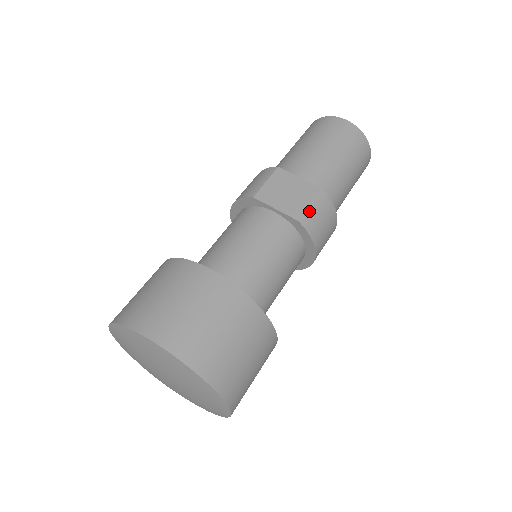
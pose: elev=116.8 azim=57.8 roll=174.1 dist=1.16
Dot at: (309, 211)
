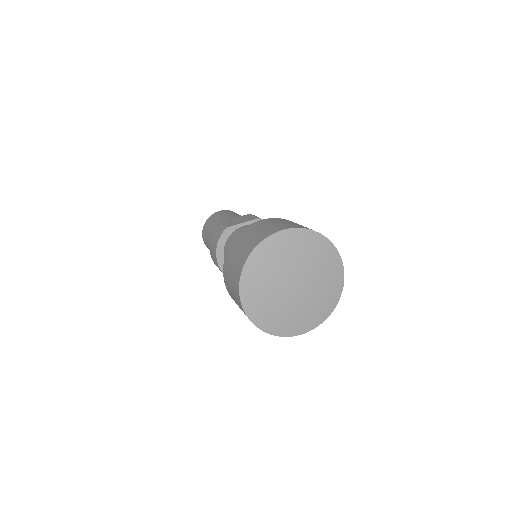
Dot at: occluded
